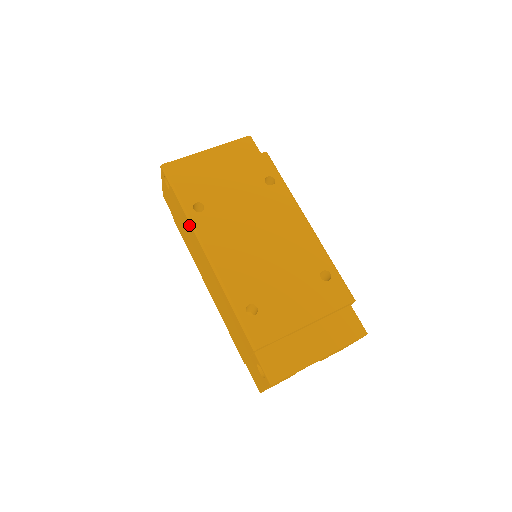
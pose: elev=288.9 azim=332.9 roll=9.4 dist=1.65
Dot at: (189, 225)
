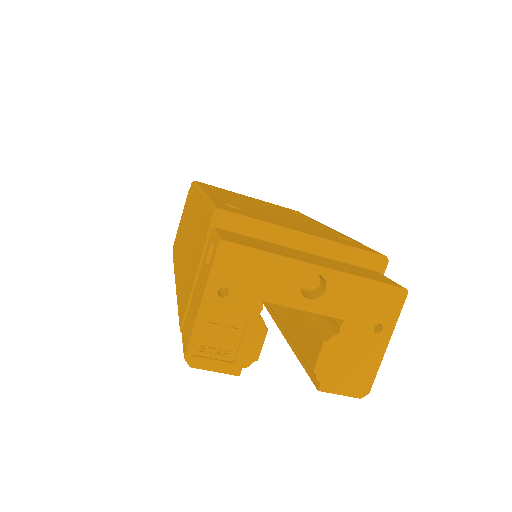
Dot at: occluded
